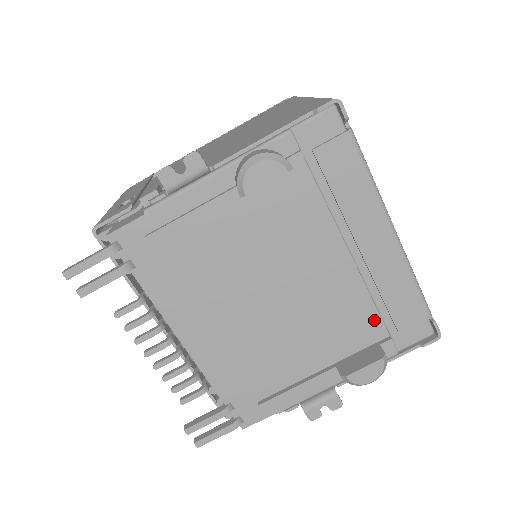
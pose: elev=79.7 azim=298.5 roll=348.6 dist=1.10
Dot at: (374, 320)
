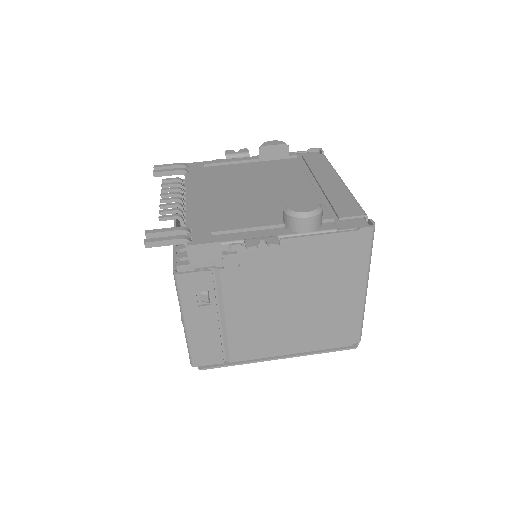
Dot at: occluded
